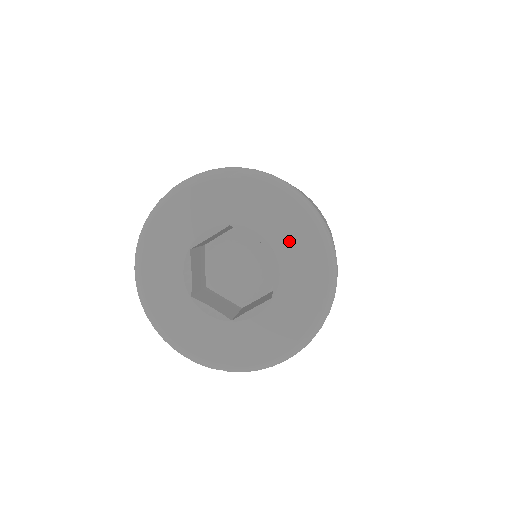
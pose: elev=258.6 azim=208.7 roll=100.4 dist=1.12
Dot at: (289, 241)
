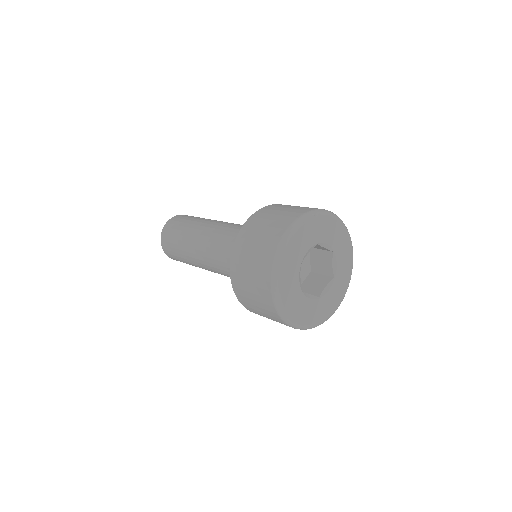
Dot at: (340, 245)
